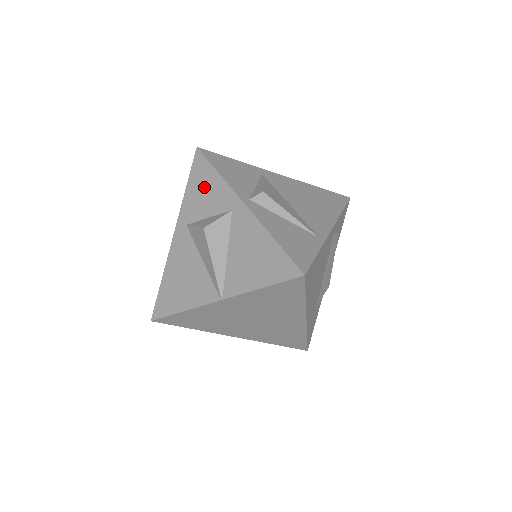
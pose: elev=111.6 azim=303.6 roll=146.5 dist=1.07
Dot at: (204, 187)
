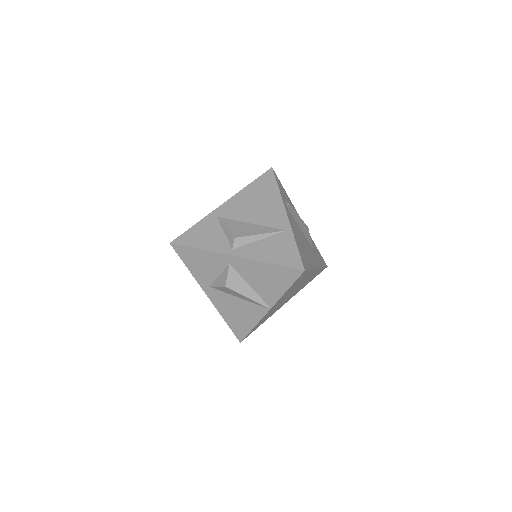
Dot at: (199, 262)
